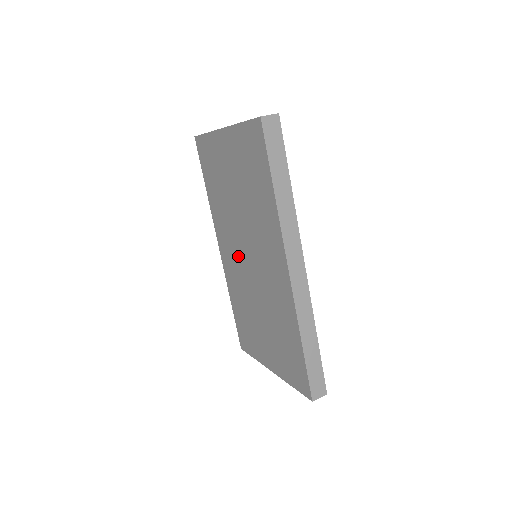
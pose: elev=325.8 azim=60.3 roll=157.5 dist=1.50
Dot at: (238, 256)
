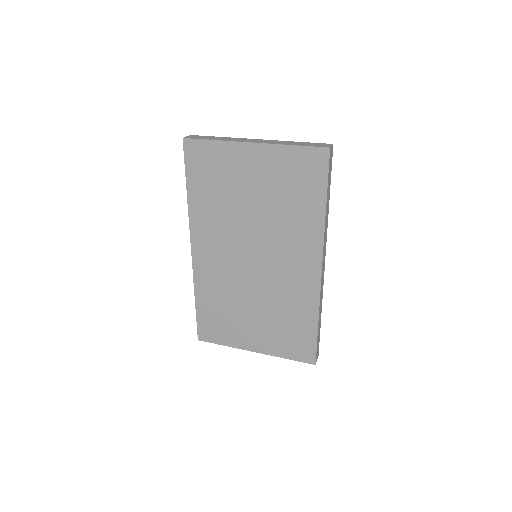
Dot at: (232, 257)
